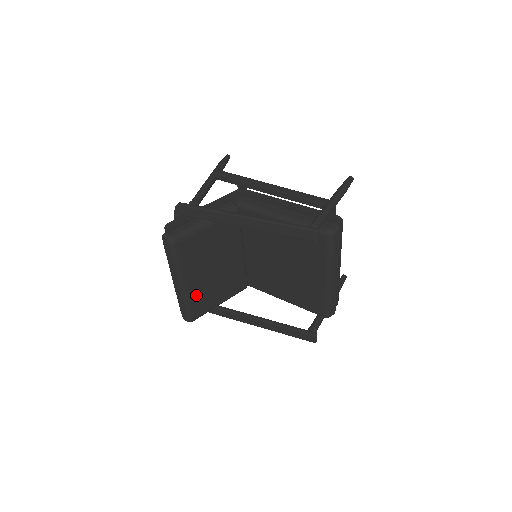
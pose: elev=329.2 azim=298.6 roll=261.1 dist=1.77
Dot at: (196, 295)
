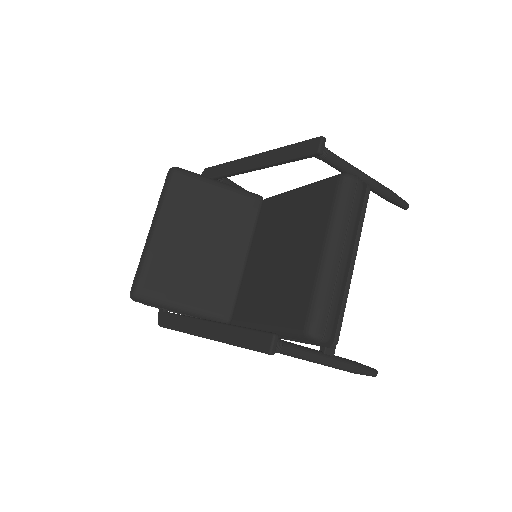
Dot at: (162, 259)
